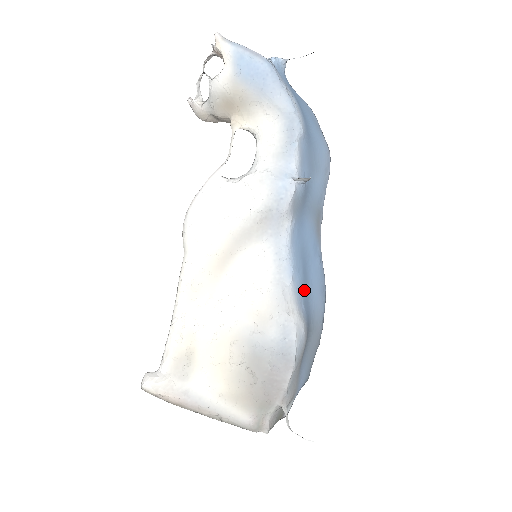
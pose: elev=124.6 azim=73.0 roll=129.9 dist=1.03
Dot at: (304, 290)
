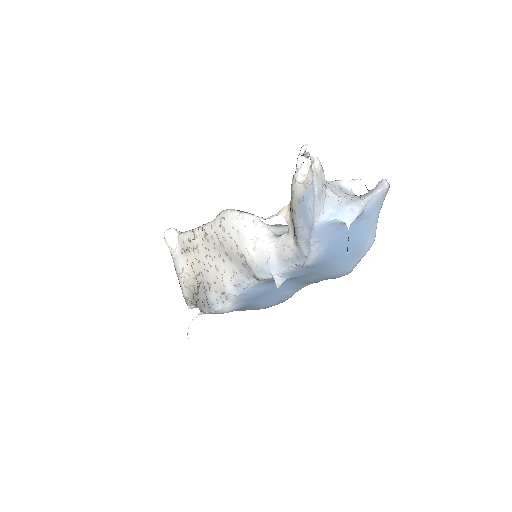
Dot at: (251, 299)
